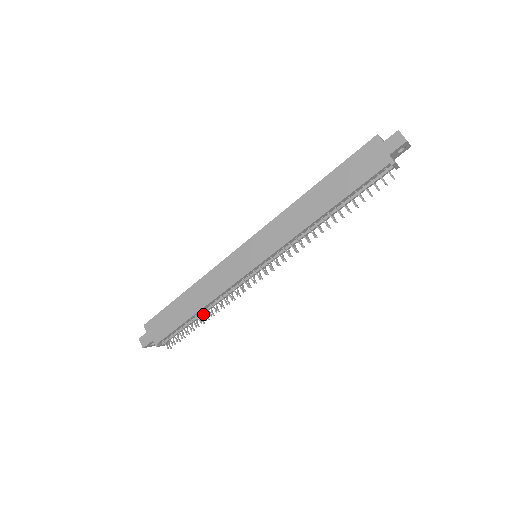
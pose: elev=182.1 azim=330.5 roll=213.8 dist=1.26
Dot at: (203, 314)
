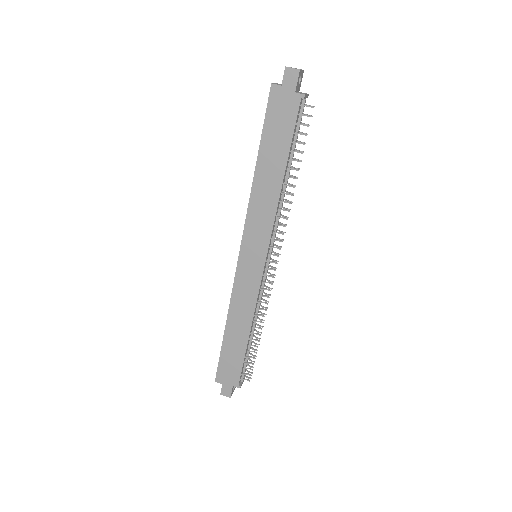
Dot at: (254, 333)
